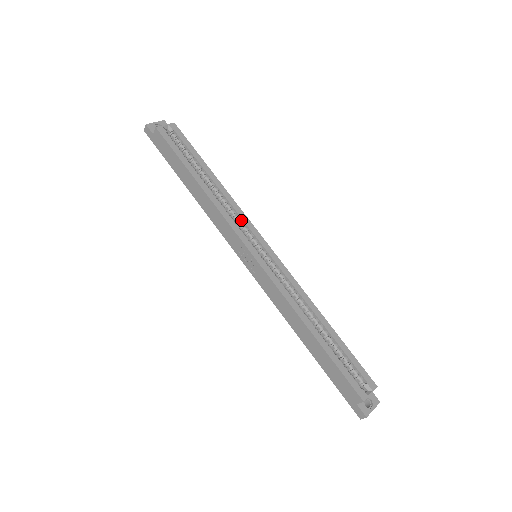
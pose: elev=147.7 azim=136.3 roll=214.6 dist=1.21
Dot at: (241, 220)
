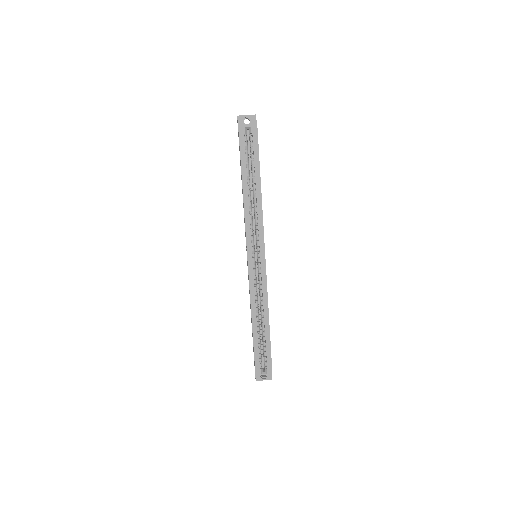
Dot at: (258, 229)
